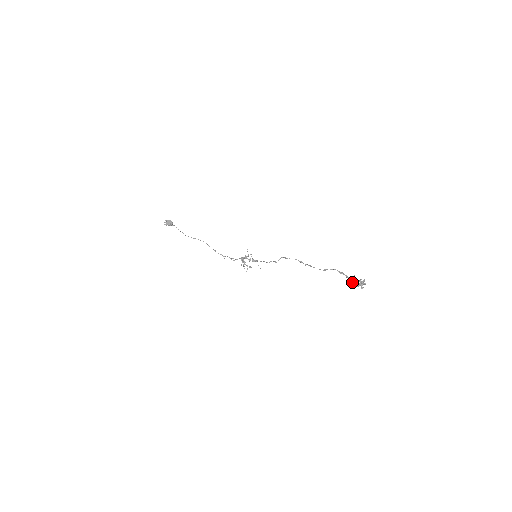
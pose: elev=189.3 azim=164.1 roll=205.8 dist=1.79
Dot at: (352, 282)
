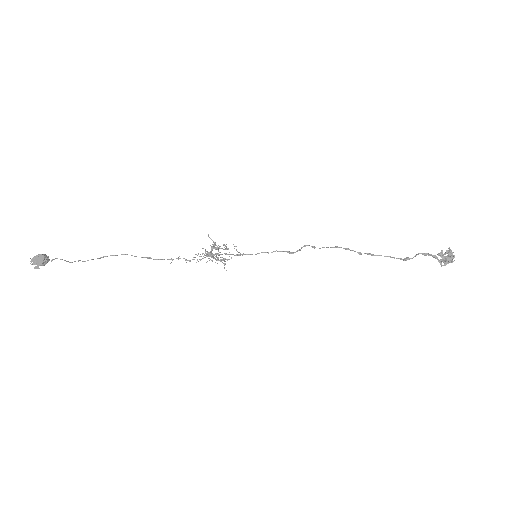
Dot at: (442, 261)
